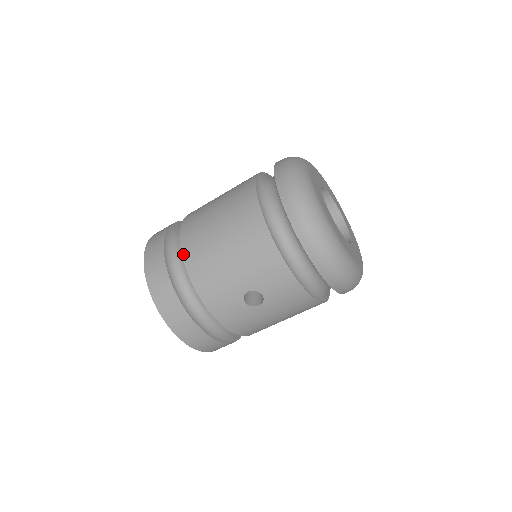
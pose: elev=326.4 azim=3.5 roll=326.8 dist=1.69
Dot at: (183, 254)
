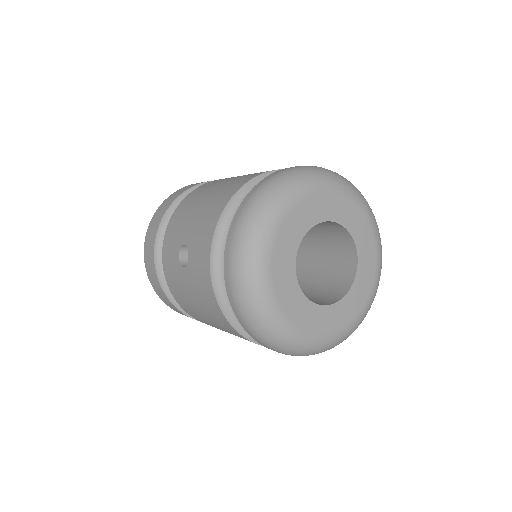
Dot at: (196, 189)
